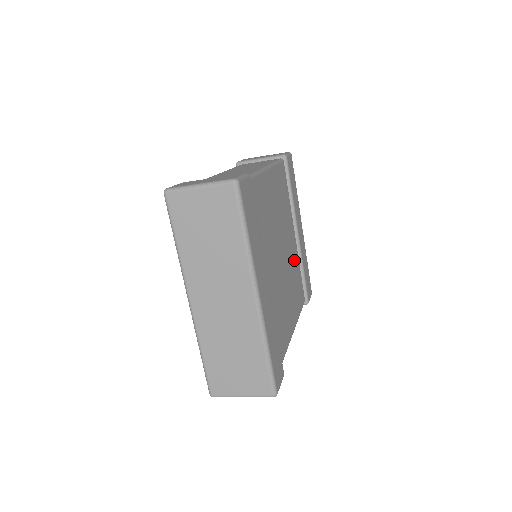
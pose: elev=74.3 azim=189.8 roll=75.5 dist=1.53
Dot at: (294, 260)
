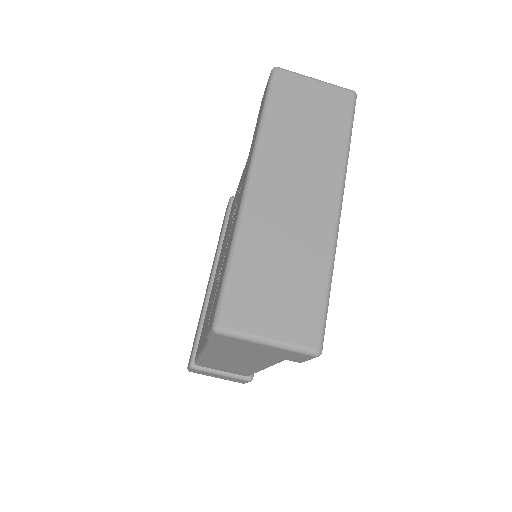
Dot at: occluded
